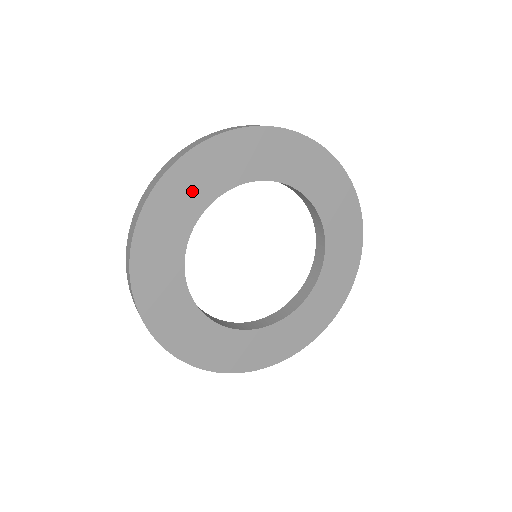
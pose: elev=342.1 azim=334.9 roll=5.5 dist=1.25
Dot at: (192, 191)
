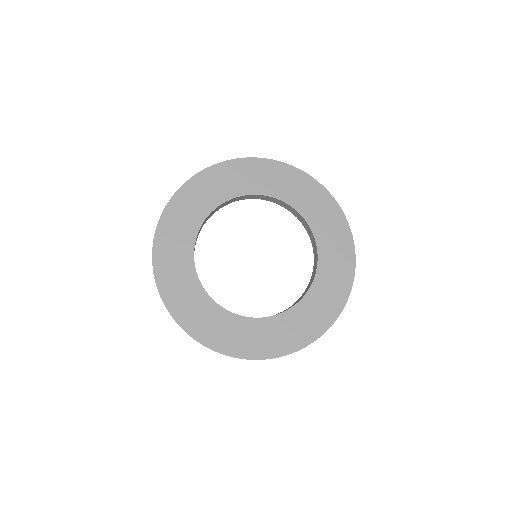
Dot at: (182, 227)
